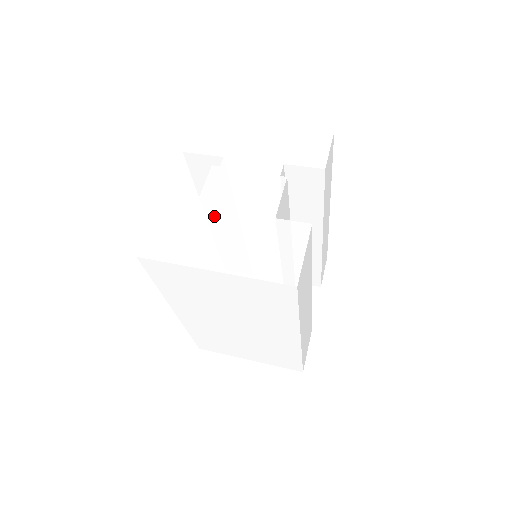
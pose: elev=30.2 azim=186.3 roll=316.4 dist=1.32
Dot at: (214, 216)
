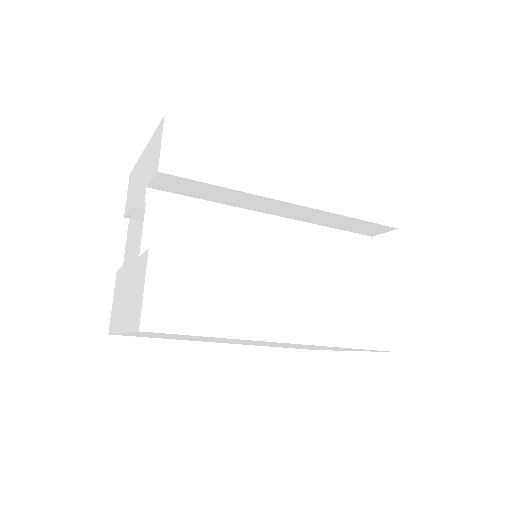
Dot at: (125, 274)
